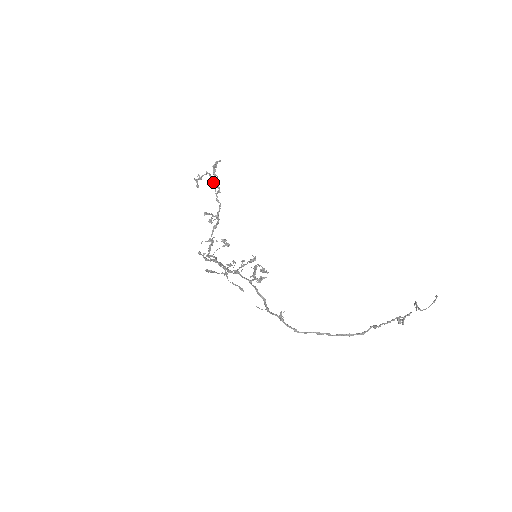
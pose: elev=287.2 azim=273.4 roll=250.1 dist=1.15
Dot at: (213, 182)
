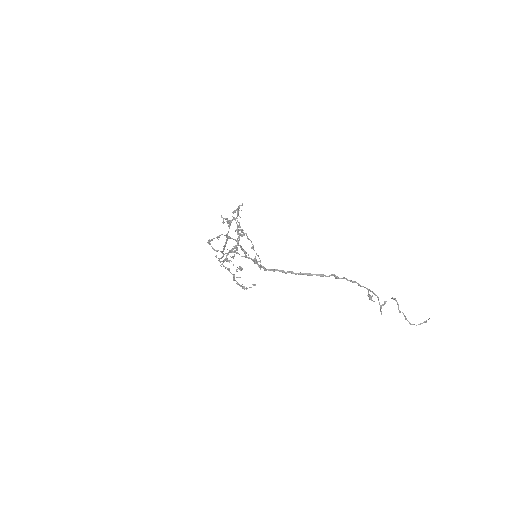
Dot at: occluded
